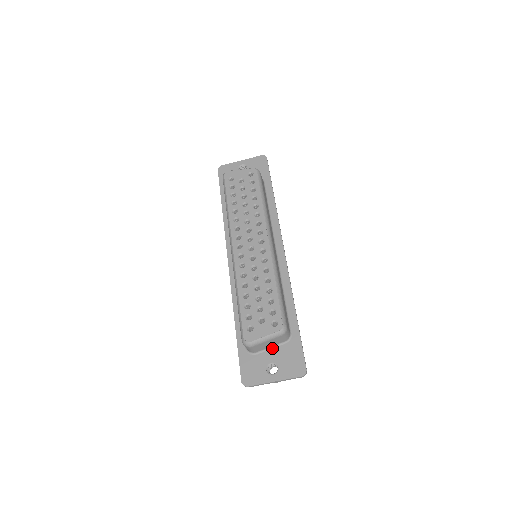
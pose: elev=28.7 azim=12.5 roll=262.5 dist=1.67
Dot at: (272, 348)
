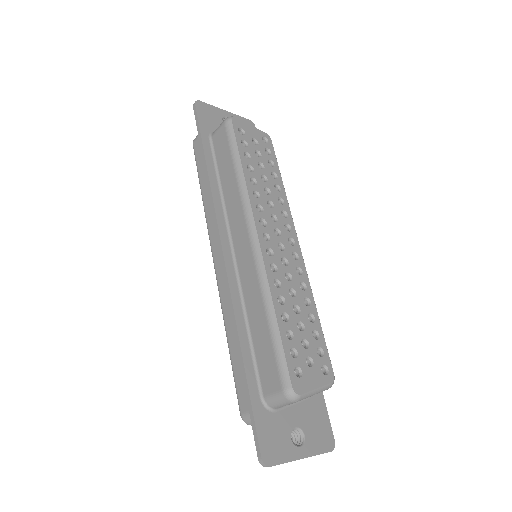
Dot at: (294, 404)
